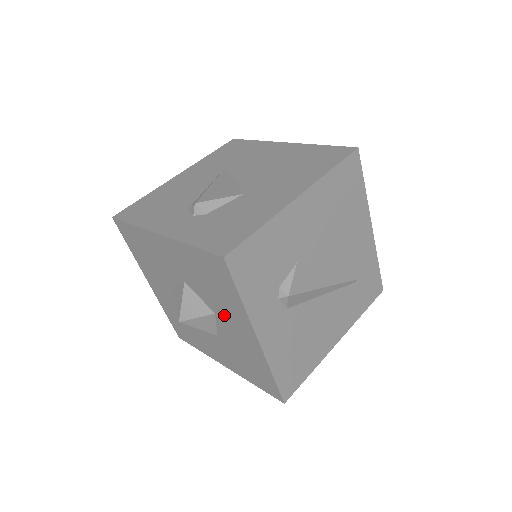
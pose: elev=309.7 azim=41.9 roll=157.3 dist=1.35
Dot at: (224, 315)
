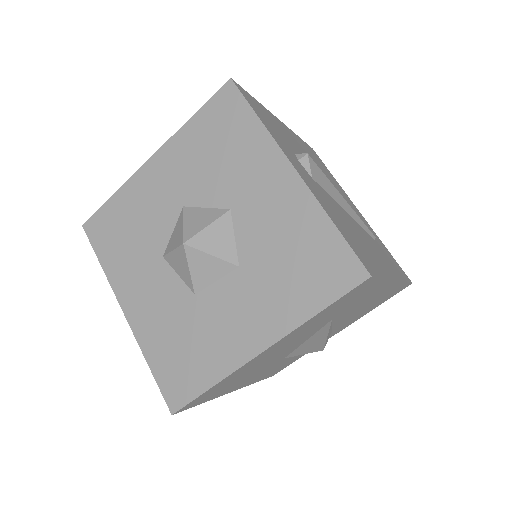
Dot at: (243, 190)
